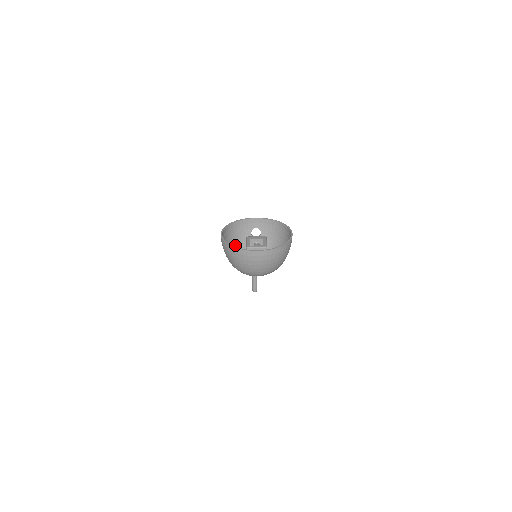
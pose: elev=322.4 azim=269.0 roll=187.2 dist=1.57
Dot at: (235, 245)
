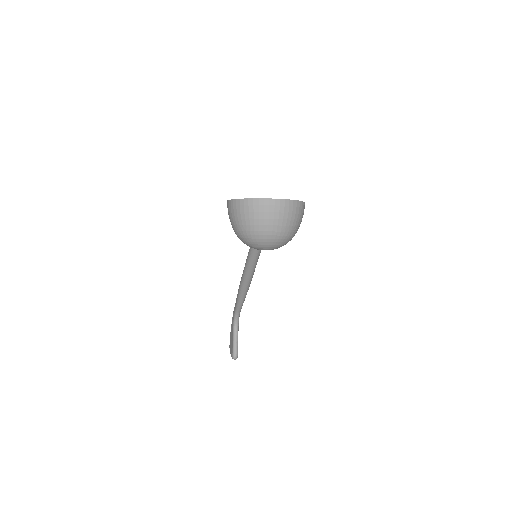
Dot at: occluded
